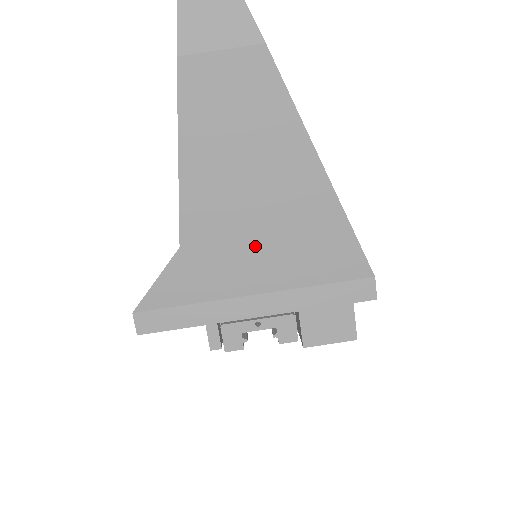
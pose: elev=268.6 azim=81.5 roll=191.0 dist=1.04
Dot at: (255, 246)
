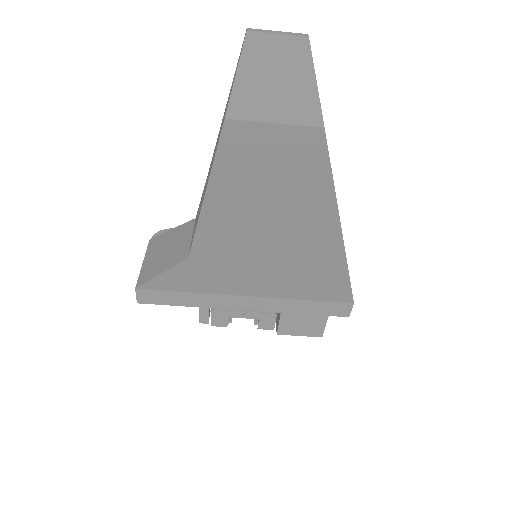
Dot at: (258, 268)
